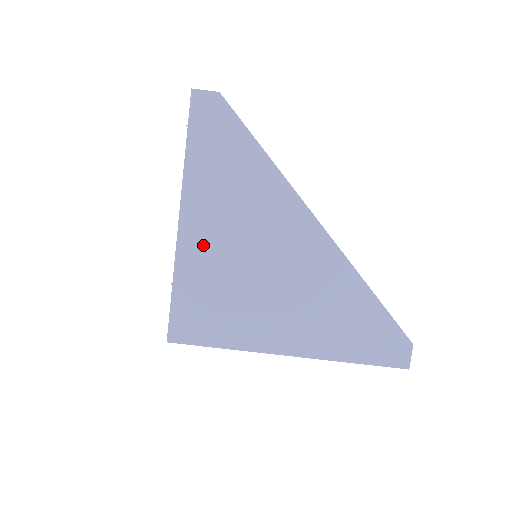
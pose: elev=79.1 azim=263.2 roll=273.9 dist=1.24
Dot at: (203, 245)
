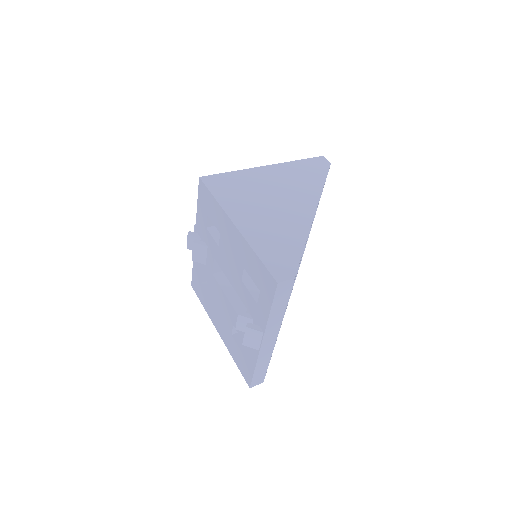
Dot at: (262, 176)
